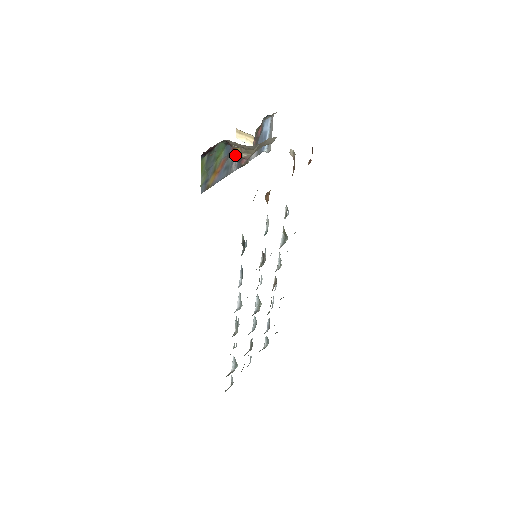
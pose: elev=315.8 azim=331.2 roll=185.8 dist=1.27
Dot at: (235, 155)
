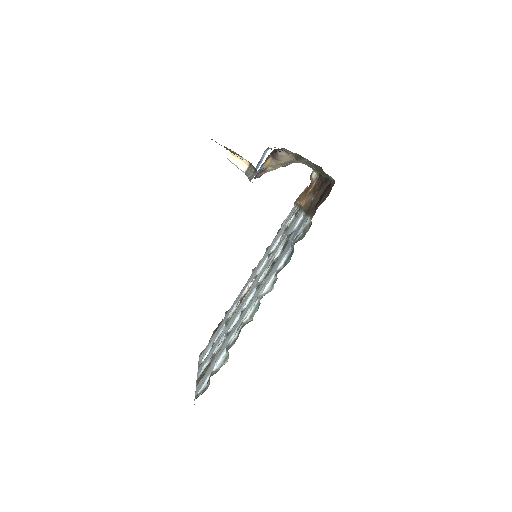
Dot at: (263, 166)
